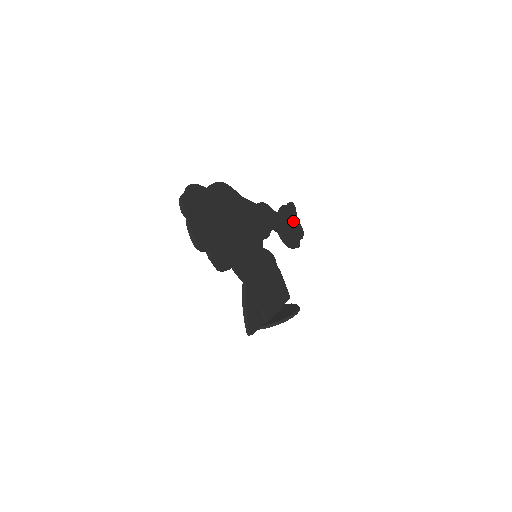
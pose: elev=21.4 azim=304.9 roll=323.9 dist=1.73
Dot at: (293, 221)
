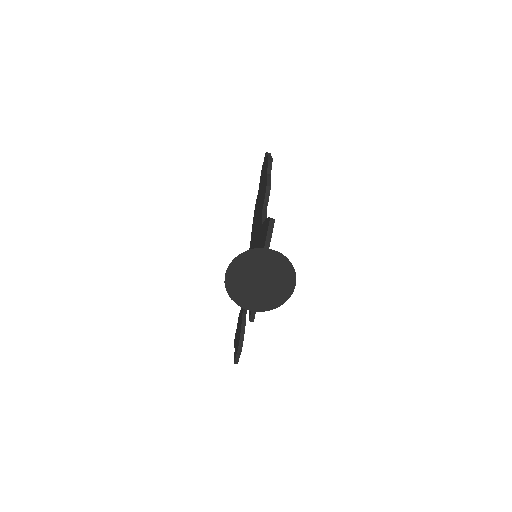
Dot at: occluded
